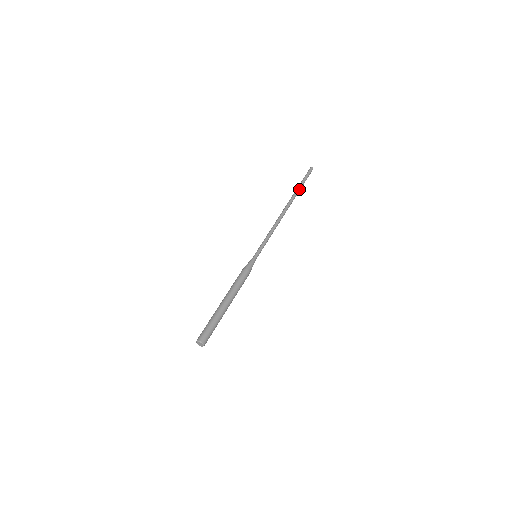
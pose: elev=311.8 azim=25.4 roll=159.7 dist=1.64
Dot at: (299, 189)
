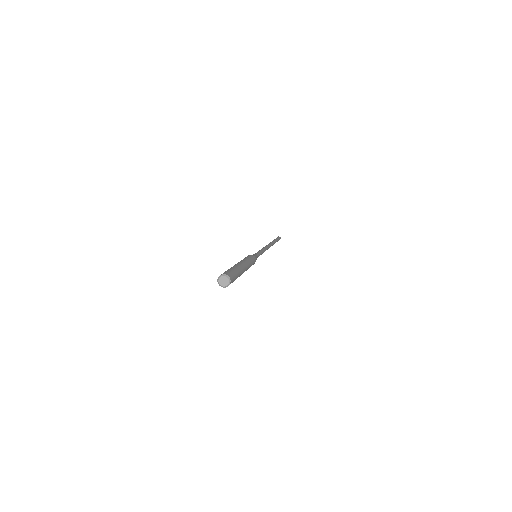
Dot at: (275, 241)
